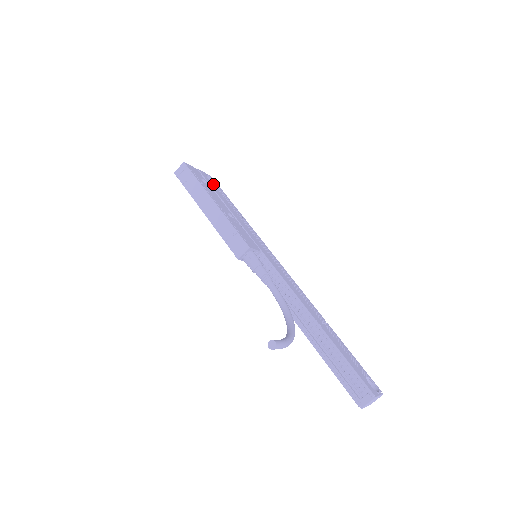
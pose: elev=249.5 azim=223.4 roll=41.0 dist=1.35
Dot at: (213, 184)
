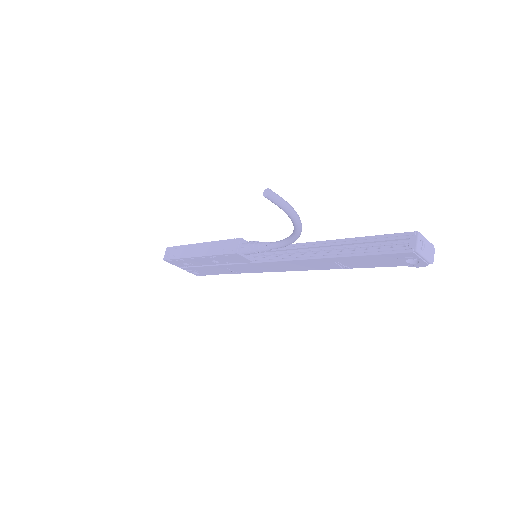
Dot at: occluded
